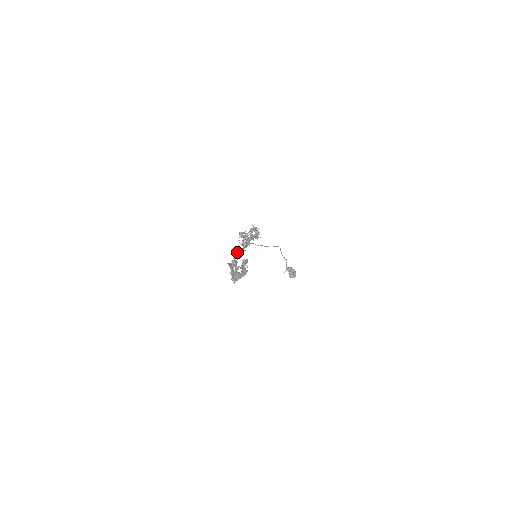
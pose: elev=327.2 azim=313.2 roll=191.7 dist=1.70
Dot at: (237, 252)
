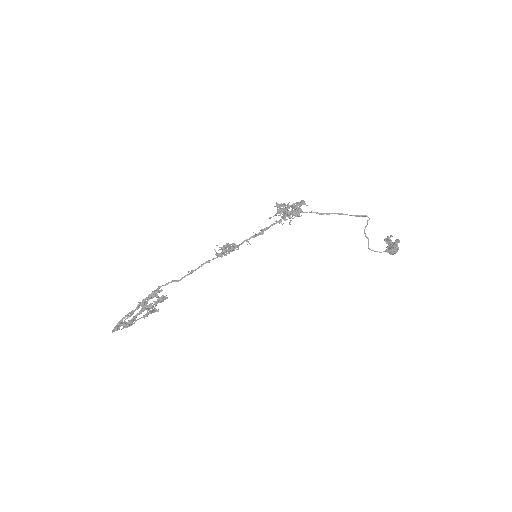
Dot at: occluded
